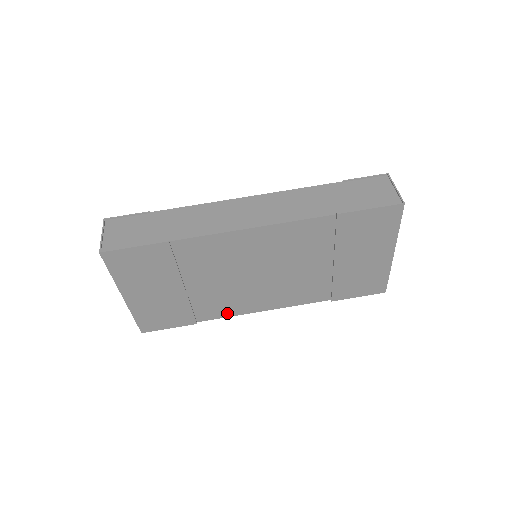
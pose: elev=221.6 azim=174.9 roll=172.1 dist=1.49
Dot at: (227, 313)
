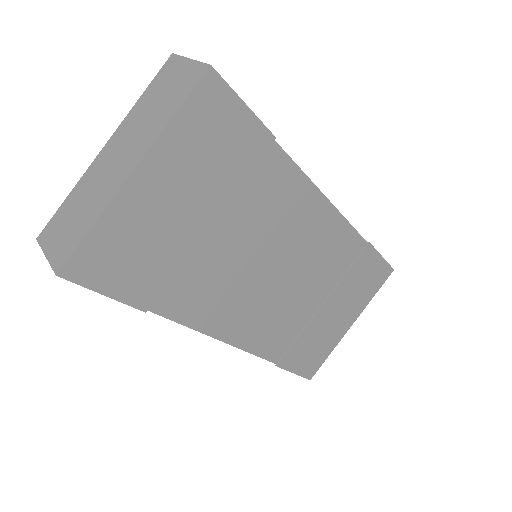
Dot at: (191, 317)
